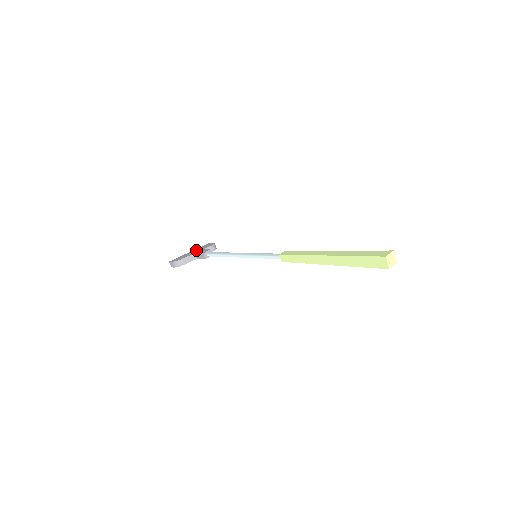
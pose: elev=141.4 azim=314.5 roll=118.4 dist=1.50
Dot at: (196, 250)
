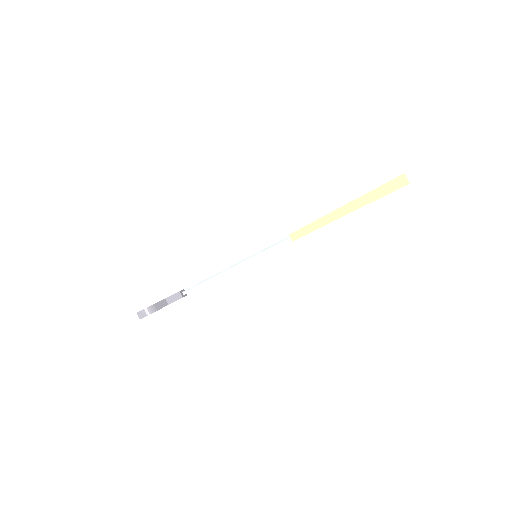
Dot at: occluded
